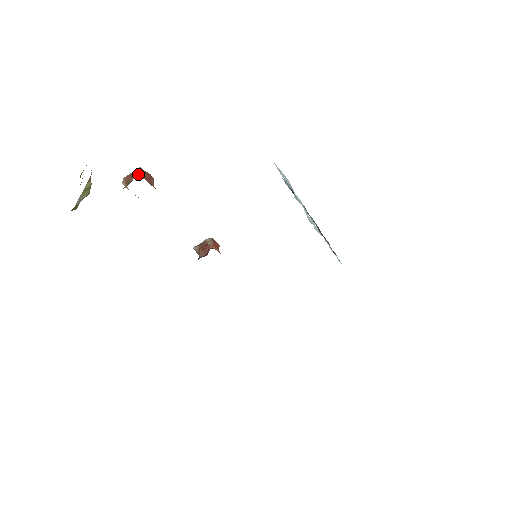
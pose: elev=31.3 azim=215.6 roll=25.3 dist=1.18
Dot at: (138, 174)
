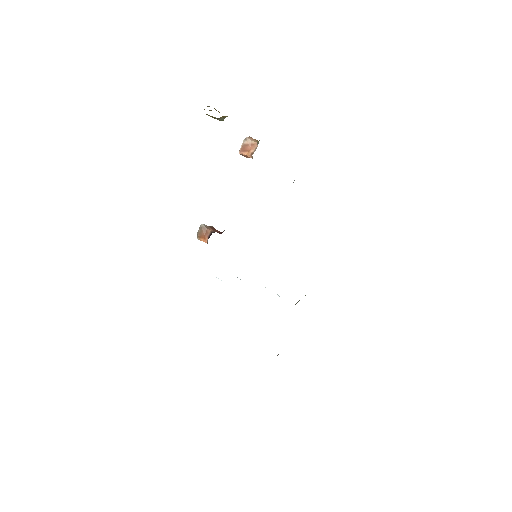
Dot at: occluded
